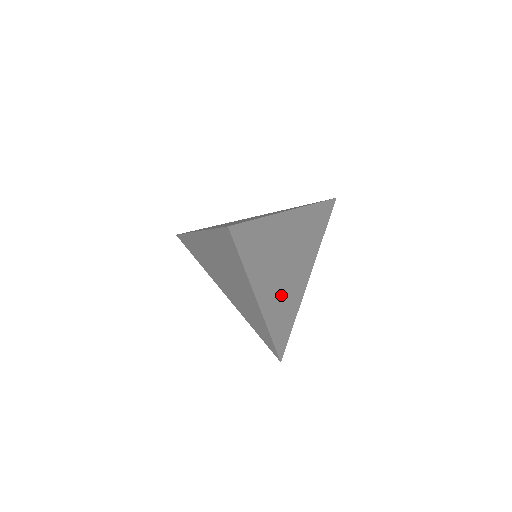
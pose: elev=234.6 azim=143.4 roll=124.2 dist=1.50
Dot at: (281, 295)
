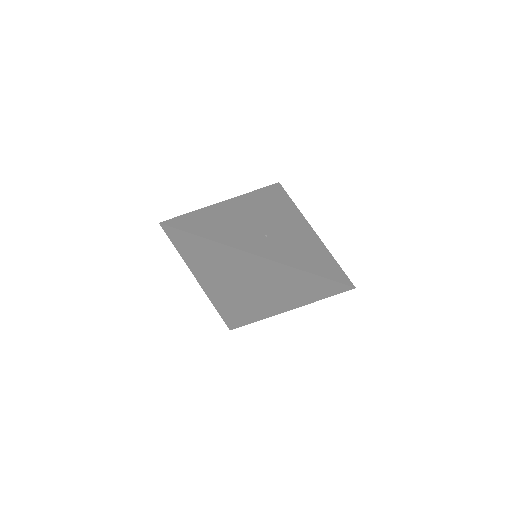
Dot at: (284, 245)
